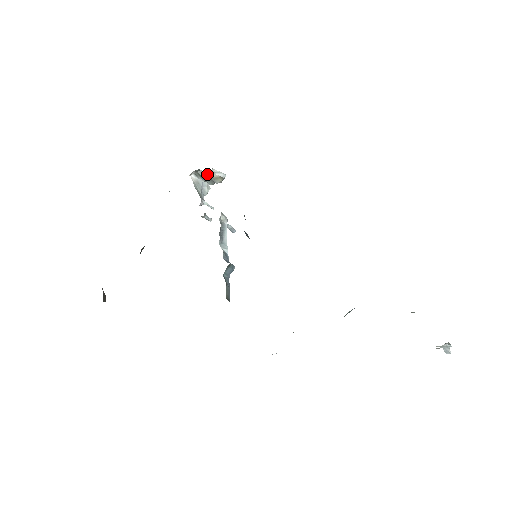
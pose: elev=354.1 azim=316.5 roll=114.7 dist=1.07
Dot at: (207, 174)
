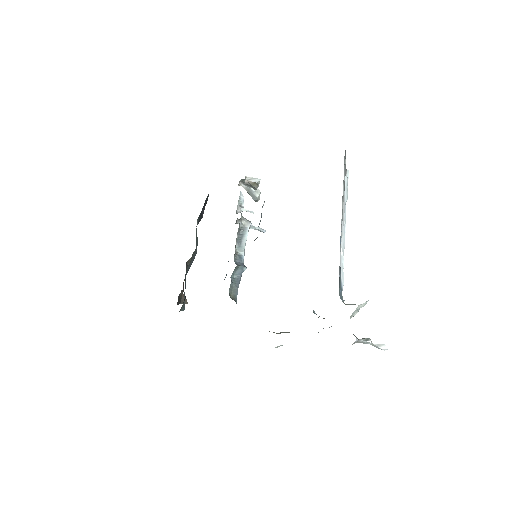
Dot at: (245, 182)
